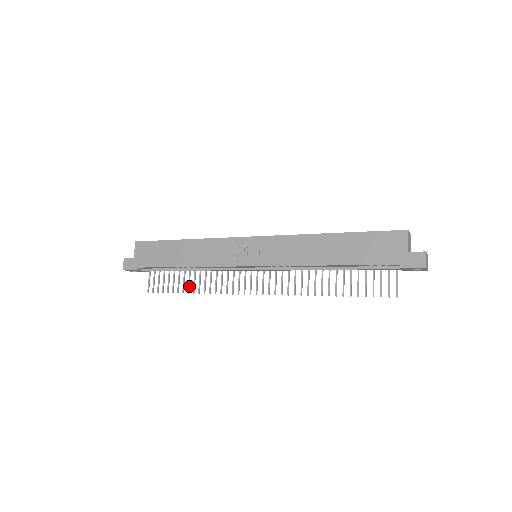
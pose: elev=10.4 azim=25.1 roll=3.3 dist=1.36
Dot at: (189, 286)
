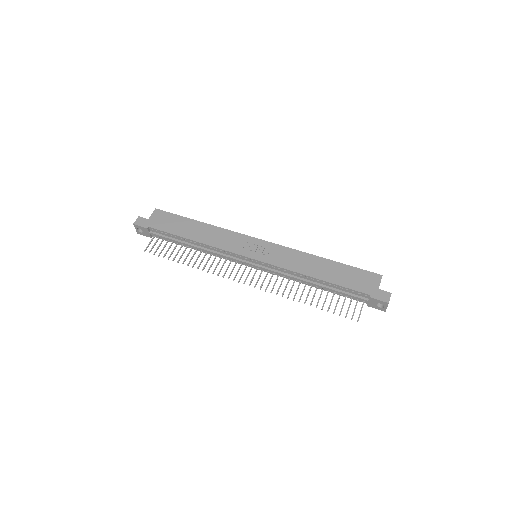
Dot at: occluded
